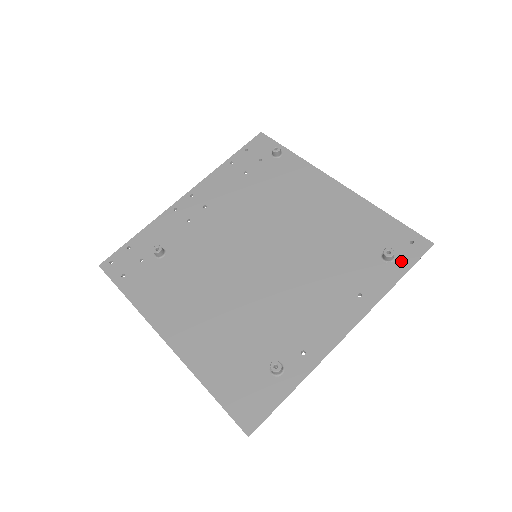
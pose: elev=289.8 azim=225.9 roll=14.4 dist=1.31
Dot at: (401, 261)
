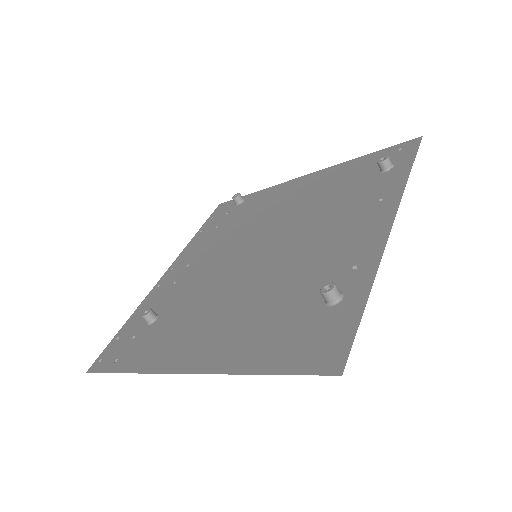
Dot at: (402, 161)
